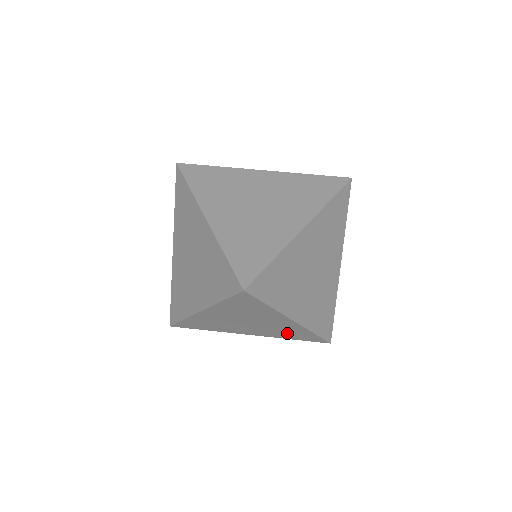
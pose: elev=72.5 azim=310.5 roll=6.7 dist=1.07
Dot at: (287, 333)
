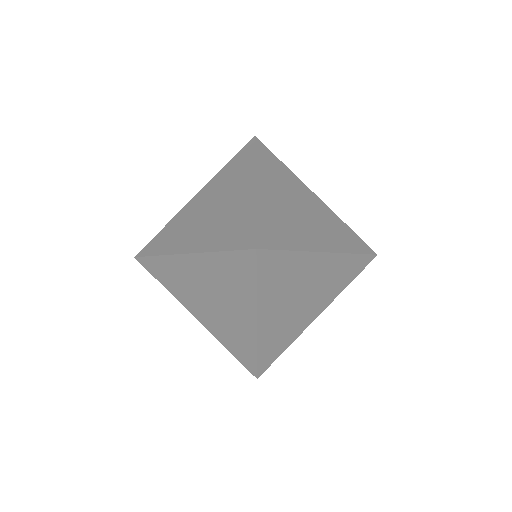
Dot at: (233, 337)
